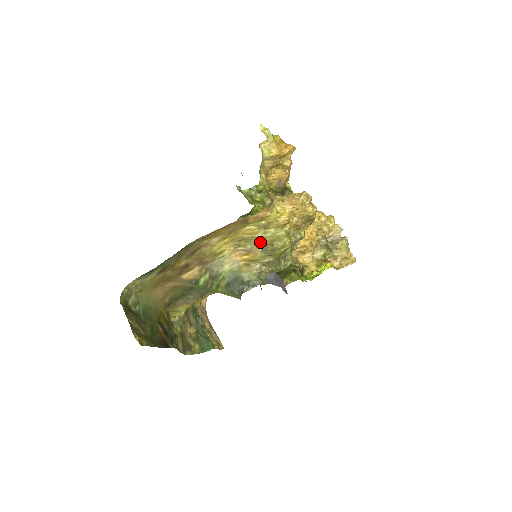
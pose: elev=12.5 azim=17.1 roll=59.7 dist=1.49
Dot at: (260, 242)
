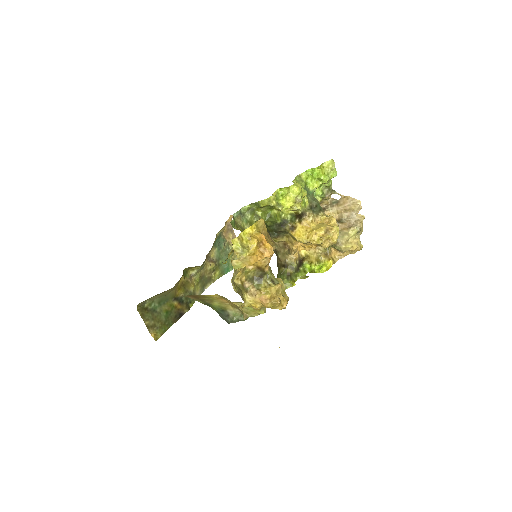
Dot at: occluded
